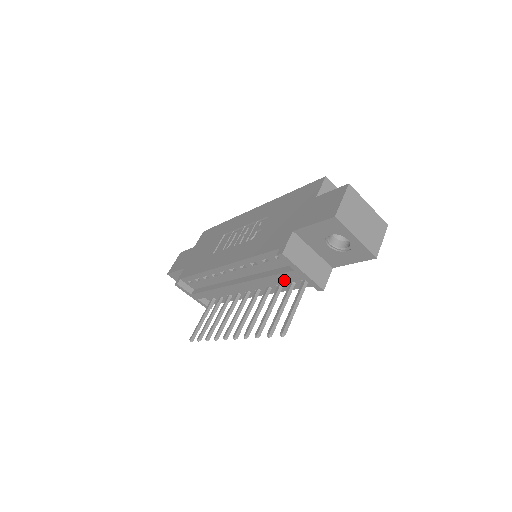
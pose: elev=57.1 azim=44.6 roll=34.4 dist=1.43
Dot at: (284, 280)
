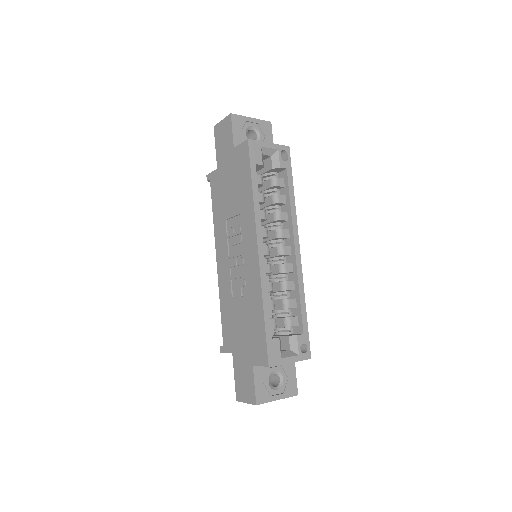
Dot at: occluded
